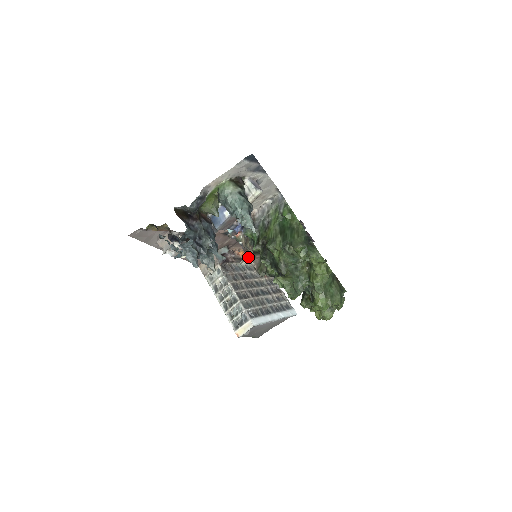
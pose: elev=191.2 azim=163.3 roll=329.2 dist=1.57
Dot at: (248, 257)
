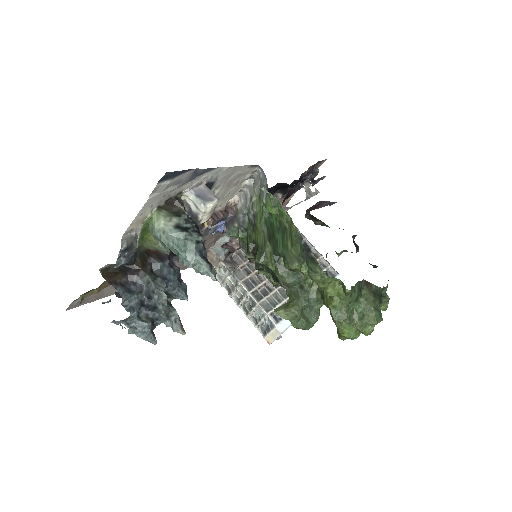
Dot at: occluded
